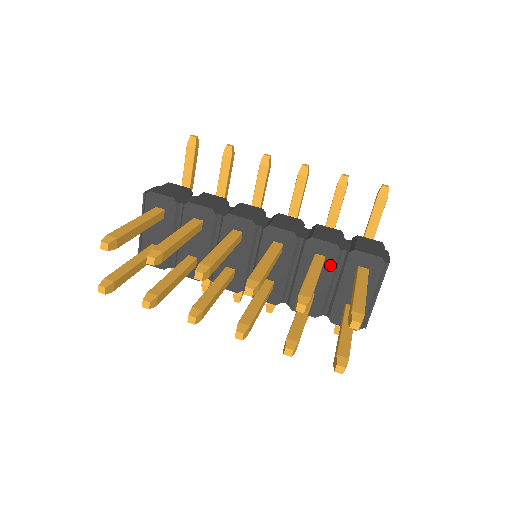
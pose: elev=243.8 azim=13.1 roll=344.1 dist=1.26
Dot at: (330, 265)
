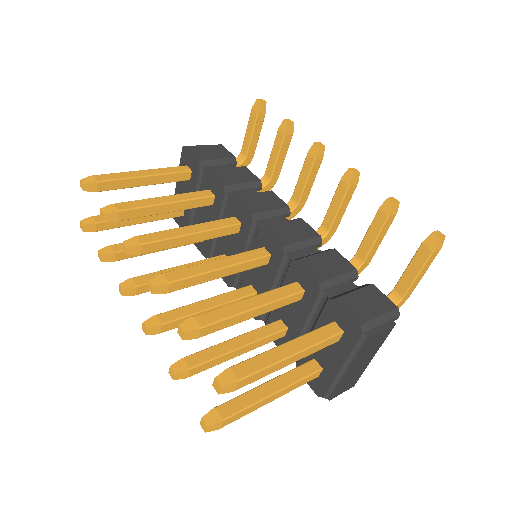
Dot at: (307, 303)
